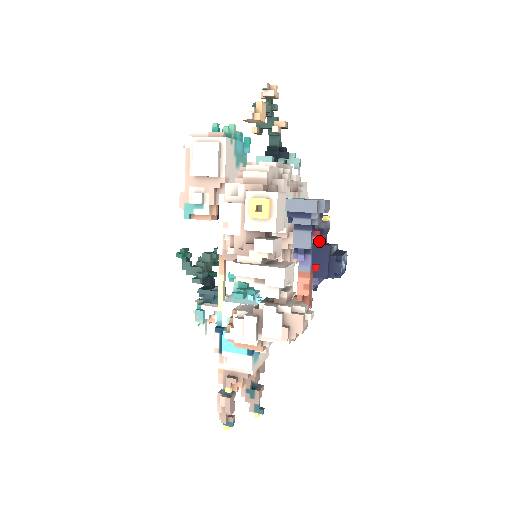
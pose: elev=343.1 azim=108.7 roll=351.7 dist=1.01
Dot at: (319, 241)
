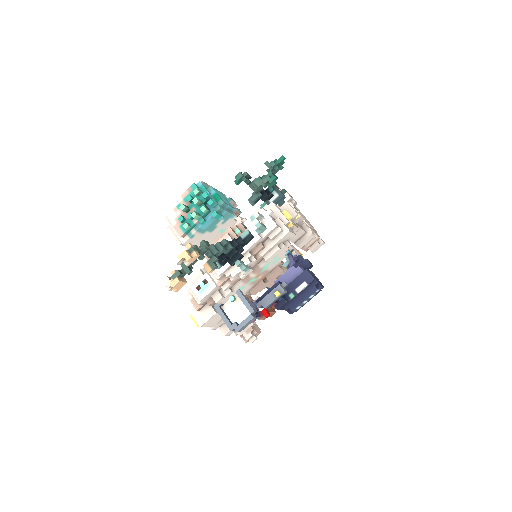
Dot at: occluded
